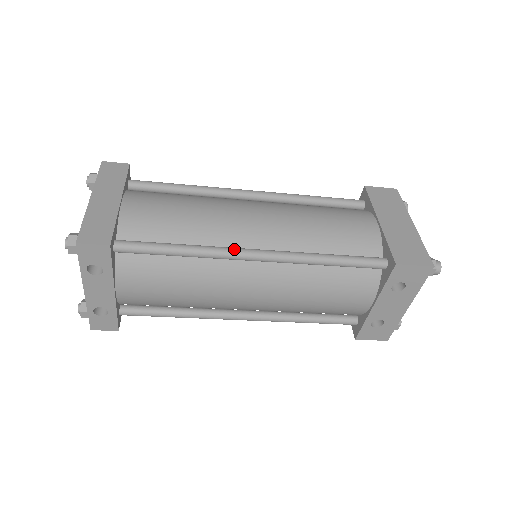
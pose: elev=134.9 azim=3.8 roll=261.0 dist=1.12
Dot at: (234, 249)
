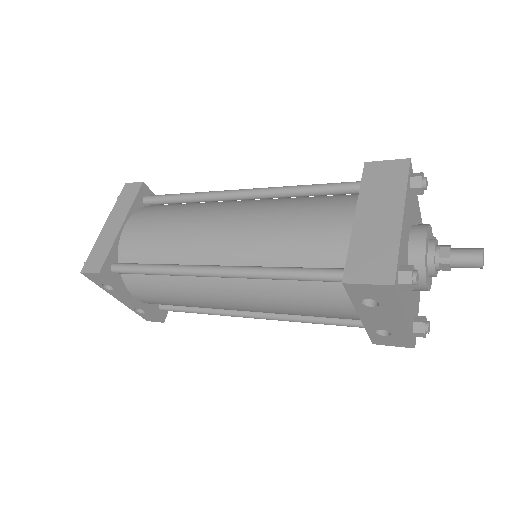
Dot at: (193, 267)
